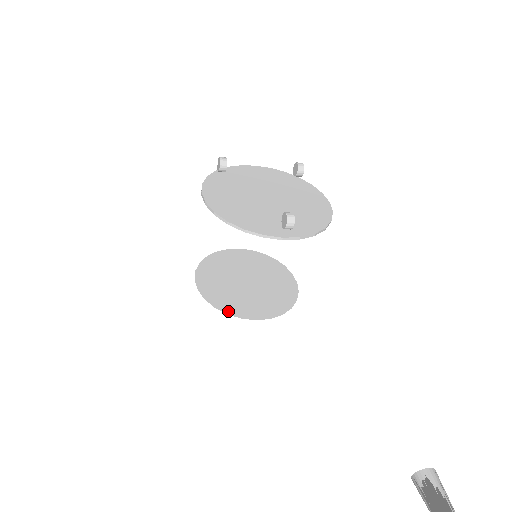
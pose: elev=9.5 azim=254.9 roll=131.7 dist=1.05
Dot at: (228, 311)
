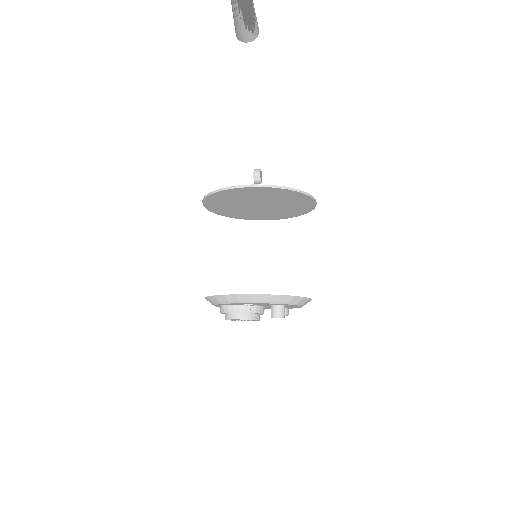
Dot at: (225, 295)
